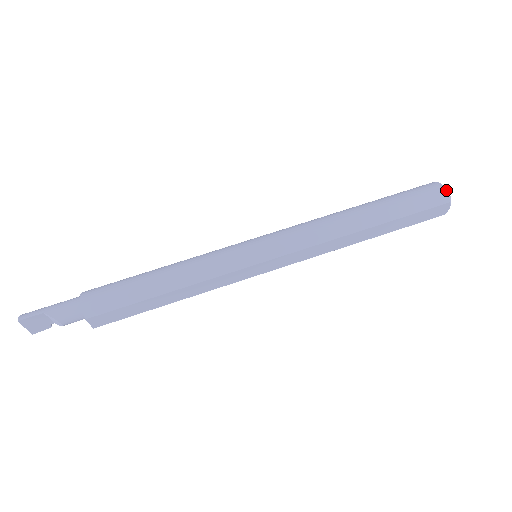
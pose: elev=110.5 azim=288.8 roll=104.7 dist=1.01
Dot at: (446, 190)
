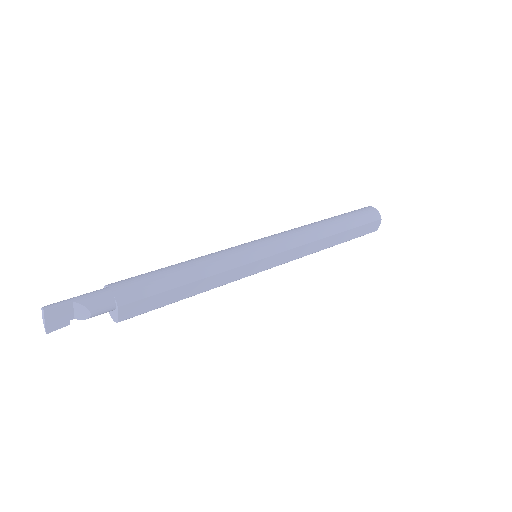
Dot at: occluded
